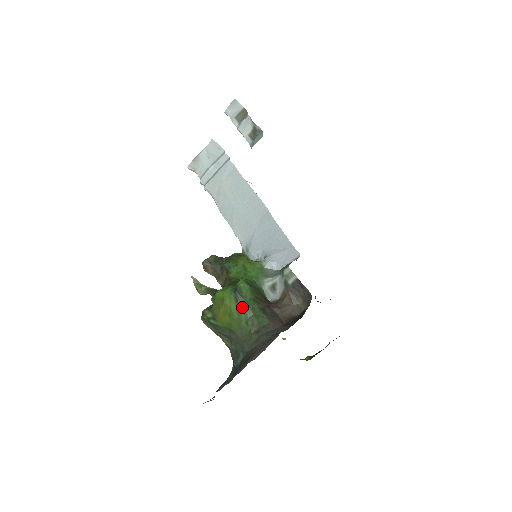
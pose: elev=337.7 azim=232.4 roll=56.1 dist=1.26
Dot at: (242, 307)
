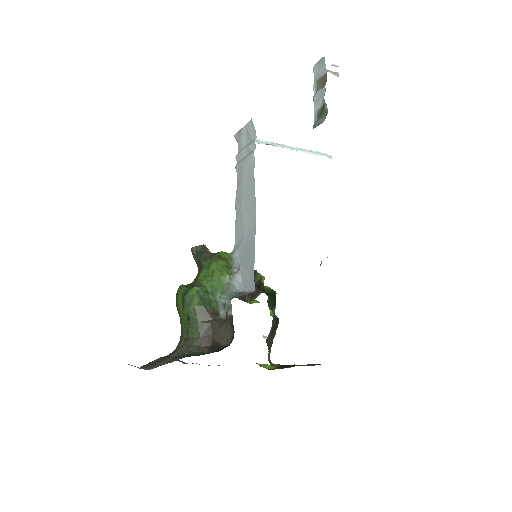
Dot at: (185, 312)
